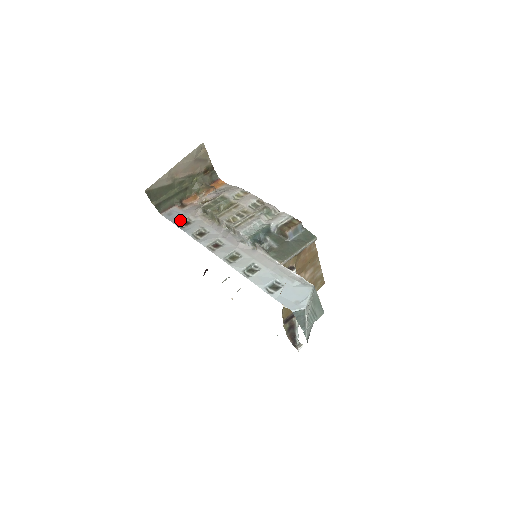
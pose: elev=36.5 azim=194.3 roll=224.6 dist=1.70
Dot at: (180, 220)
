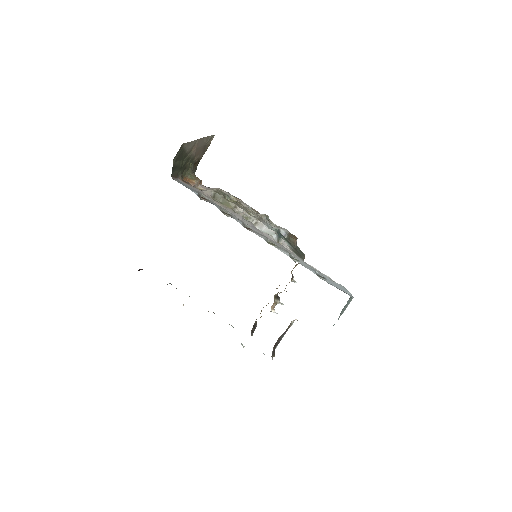
Dot at: (198, 192)
